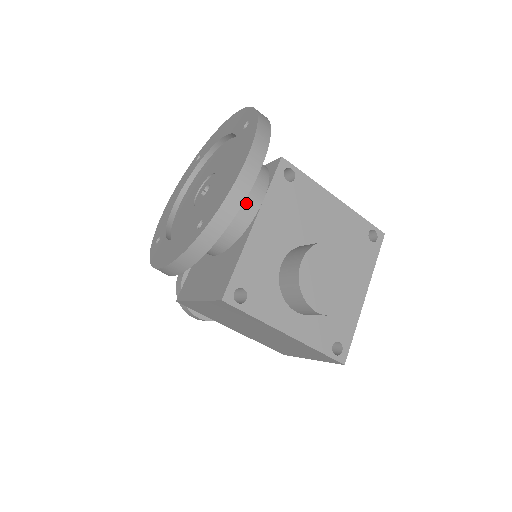
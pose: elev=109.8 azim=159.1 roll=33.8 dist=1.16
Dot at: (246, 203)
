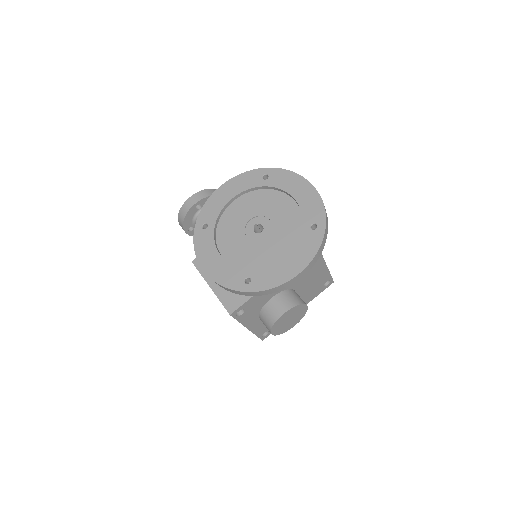
Dot at: occluded
